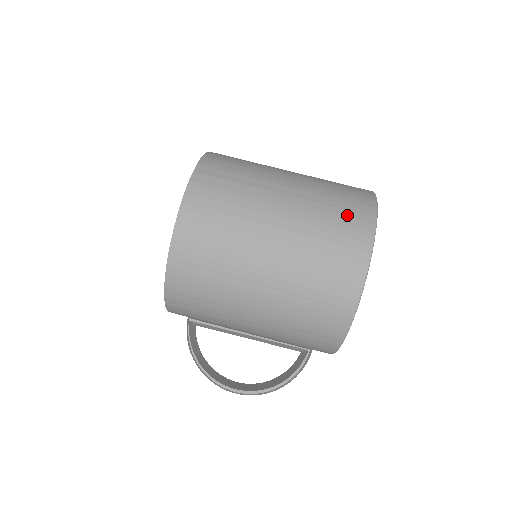
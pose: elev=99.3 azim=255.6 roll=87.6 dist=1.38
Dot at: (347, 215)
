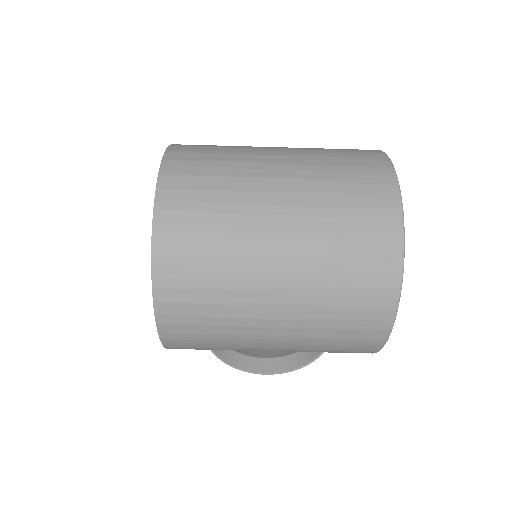
Dot at: (364, 268)
